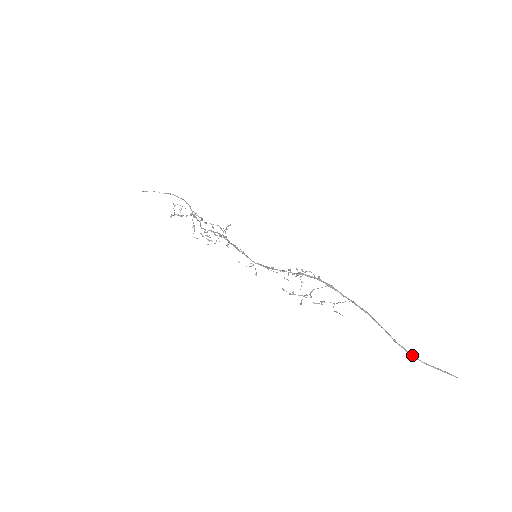
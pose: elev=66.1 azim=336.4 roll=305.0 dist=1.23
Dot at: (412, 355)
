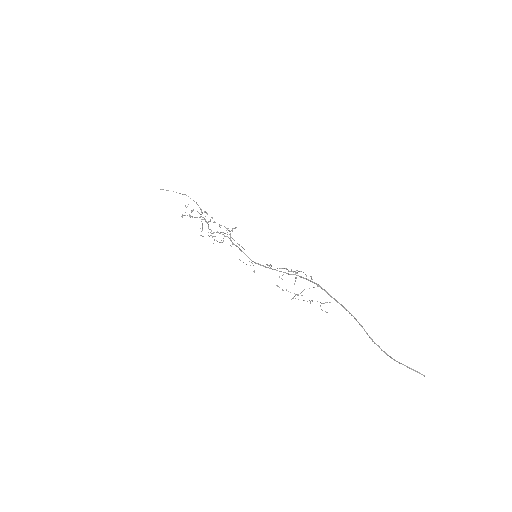
Dot at: (386, 354)
